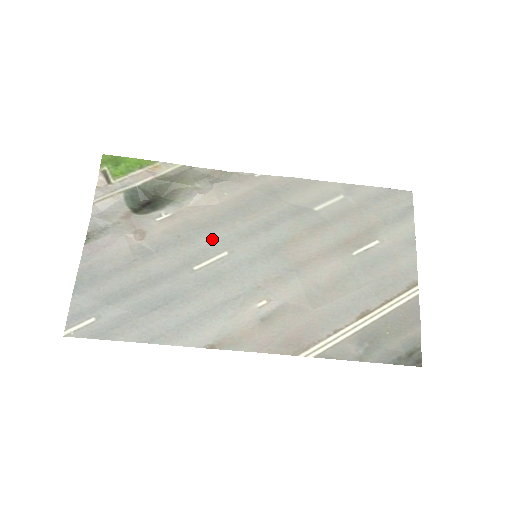
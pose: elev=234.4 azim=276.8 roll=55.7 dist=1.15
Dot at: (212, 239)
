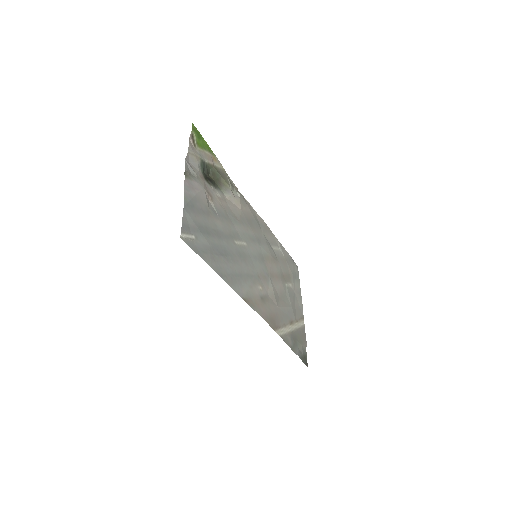
Dot at: (240, 229)
